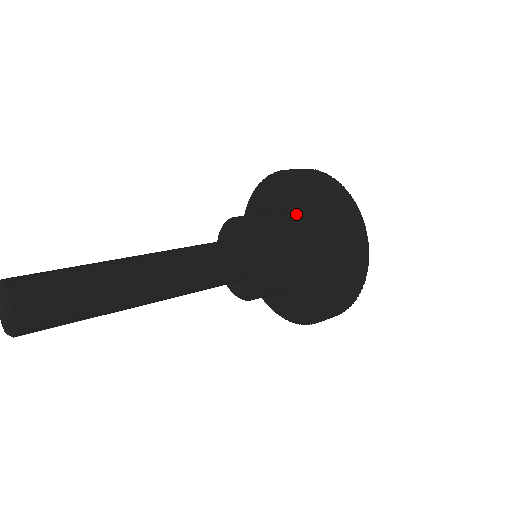
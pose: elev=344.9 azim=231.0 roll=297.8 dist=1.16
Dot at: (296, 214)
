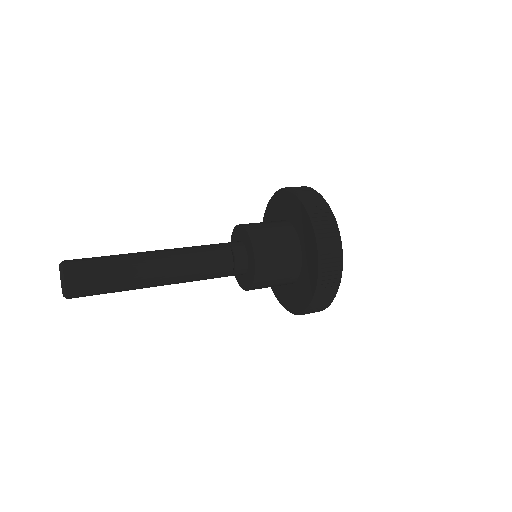
Dot at: (301, 254)
